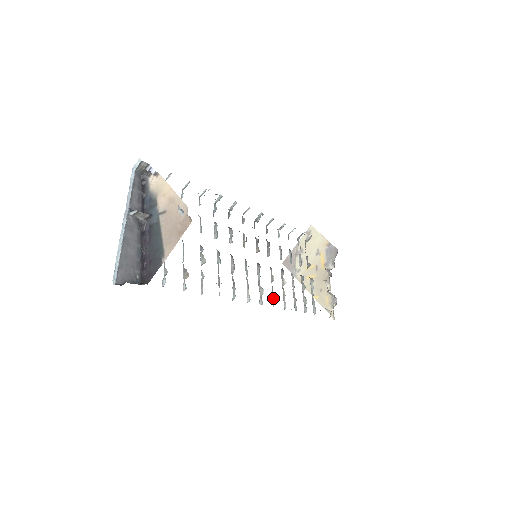
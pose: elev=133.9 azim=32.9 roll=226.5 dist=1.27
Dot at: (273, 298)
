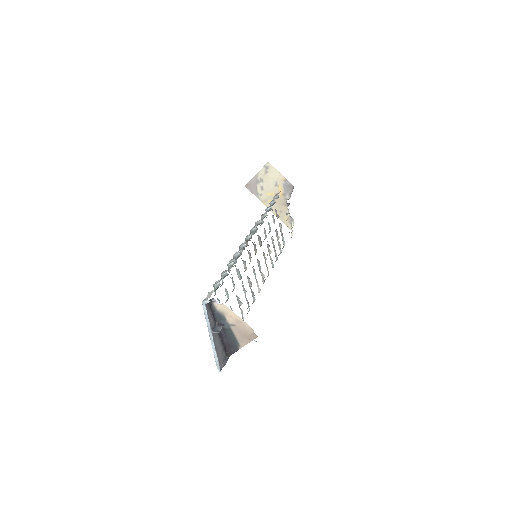
Dot at: (267, 270)
